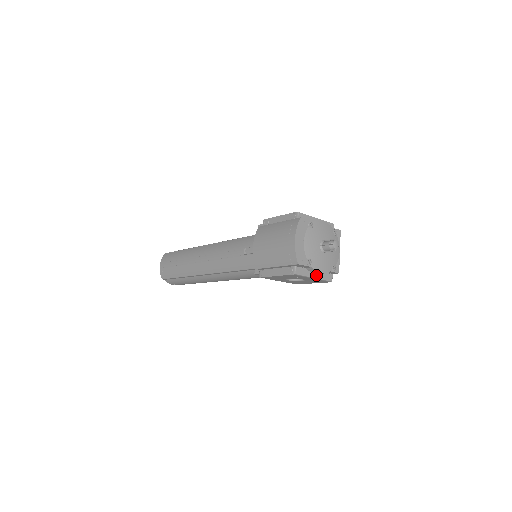
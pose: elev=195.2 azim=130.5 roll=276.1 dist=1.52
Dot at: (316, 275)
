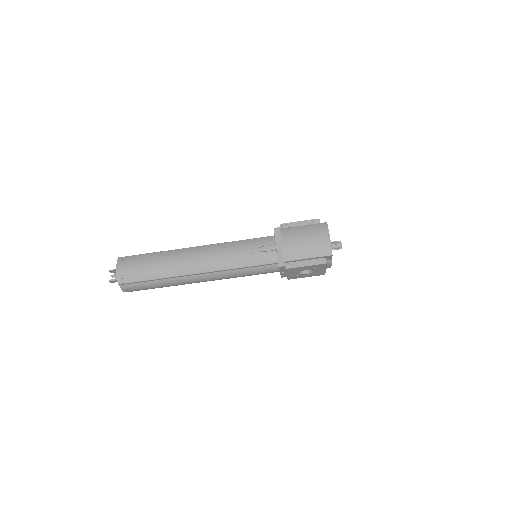
Dot at: occluded
